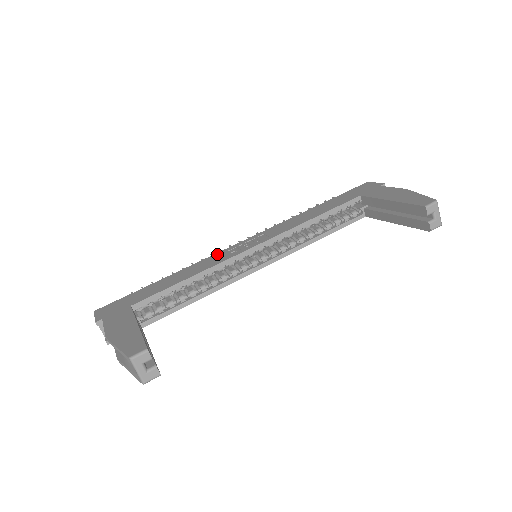
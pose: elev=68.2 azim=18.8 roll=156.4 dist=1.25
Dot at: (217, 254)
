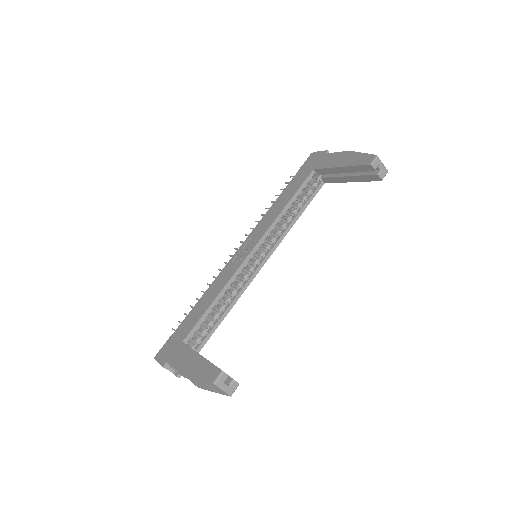
Dot at: (225, 268)
